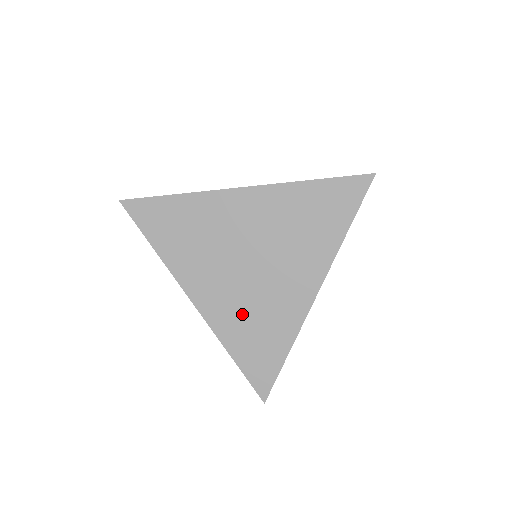
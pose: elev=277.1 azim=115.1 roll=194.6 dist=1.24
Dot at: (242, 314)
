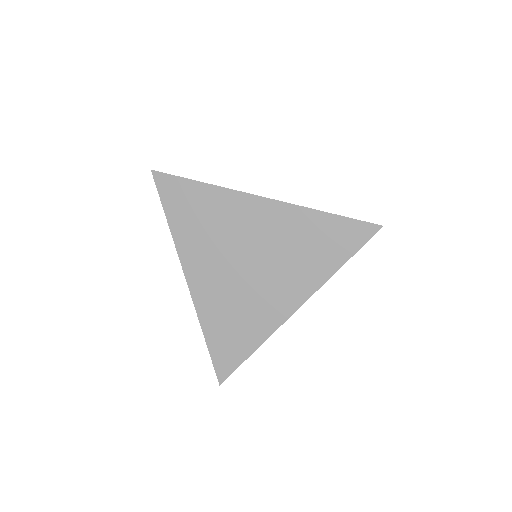
Dot at: (226, 305)
